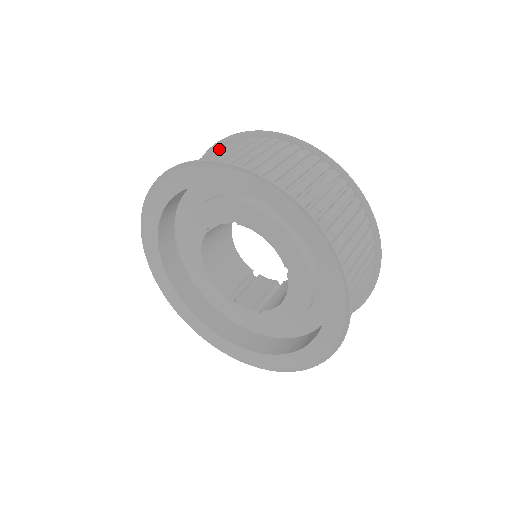
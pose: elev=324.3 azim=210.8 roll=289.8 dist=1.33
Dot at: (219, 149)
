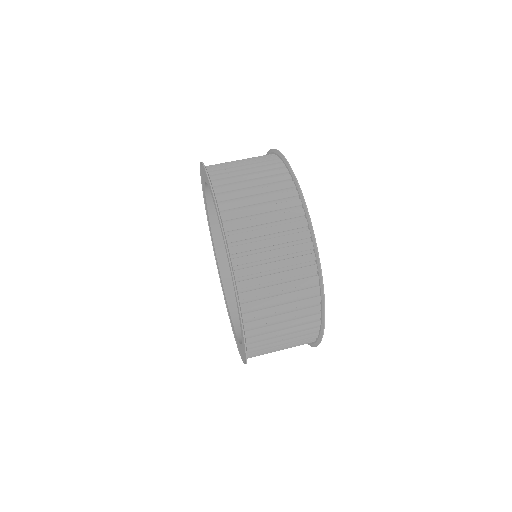
Dot at: occluded
